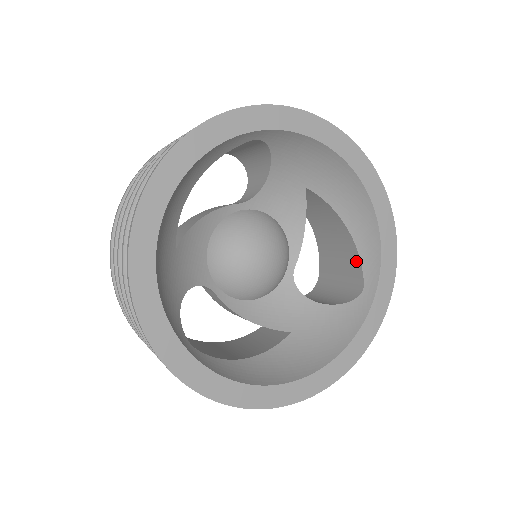
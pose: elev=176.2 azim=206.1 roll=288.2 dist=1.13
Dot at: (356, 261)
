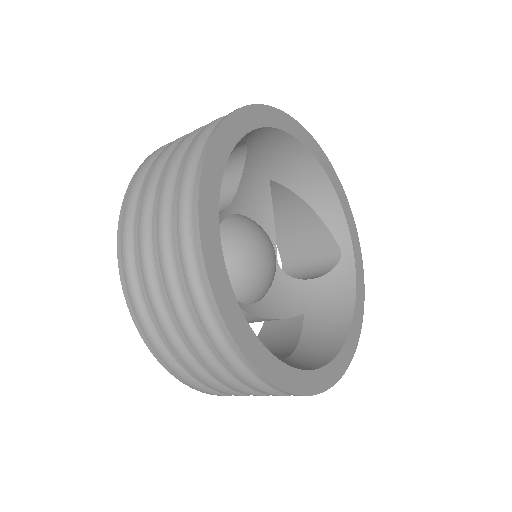
Dot at: (324, 232)
